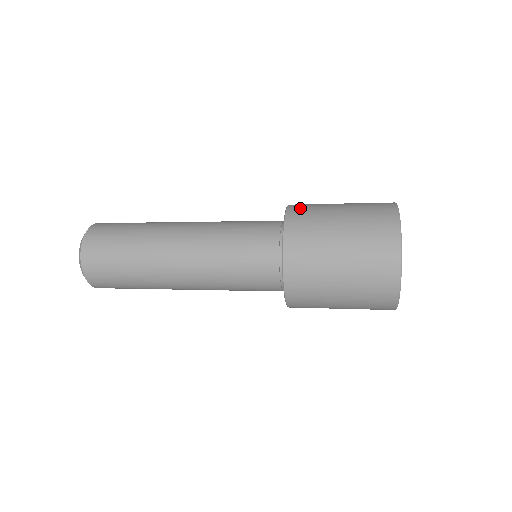
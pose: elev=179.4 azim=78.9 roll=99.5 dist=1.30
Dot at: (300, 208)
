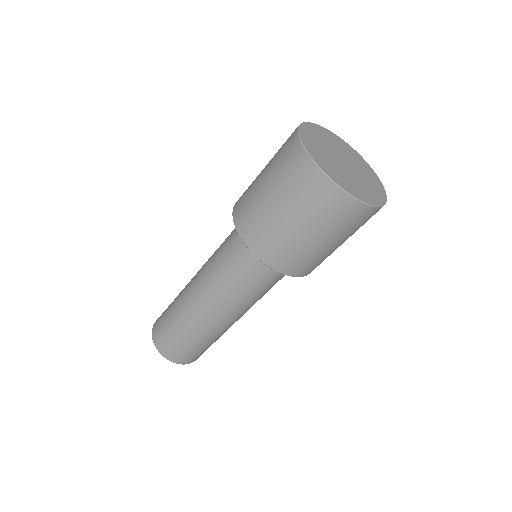
Dot at: occluded
